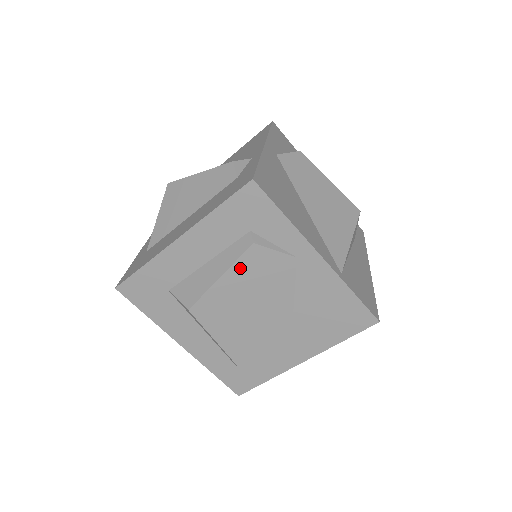
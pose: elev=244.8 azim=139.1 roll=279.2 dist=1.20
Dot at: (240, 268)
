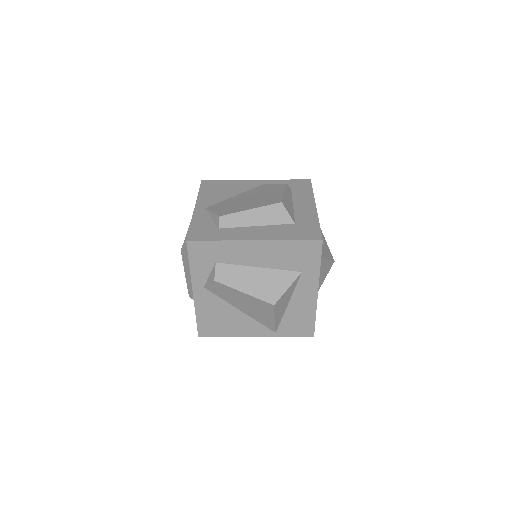
Dot at: occluded
